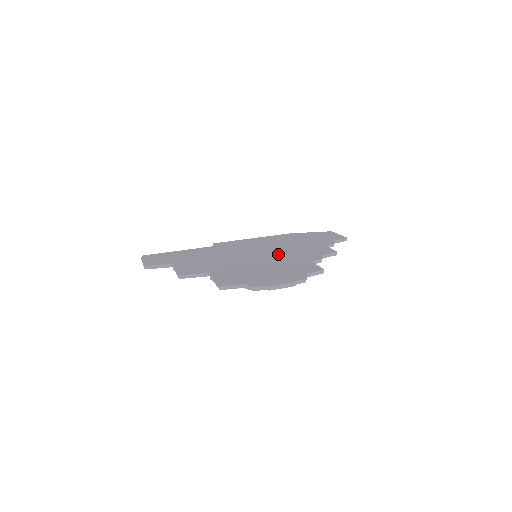
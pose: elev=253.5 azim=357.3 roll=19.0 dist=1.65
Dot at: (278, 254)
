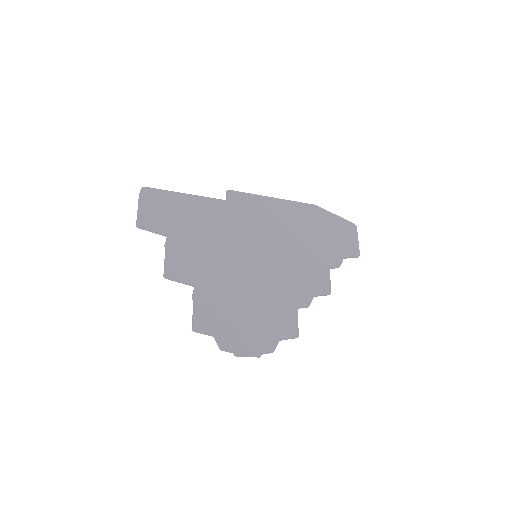
Dot at: (277, 269)
